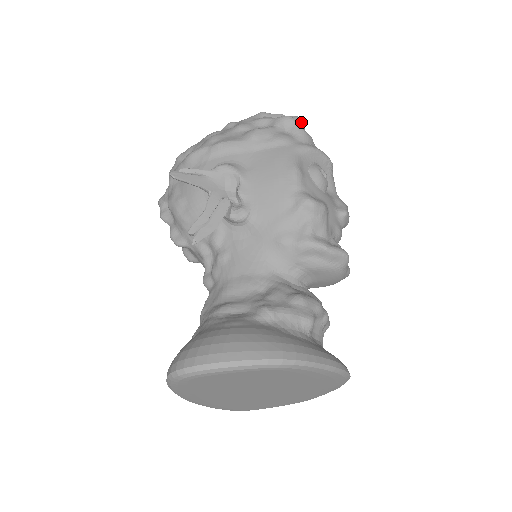
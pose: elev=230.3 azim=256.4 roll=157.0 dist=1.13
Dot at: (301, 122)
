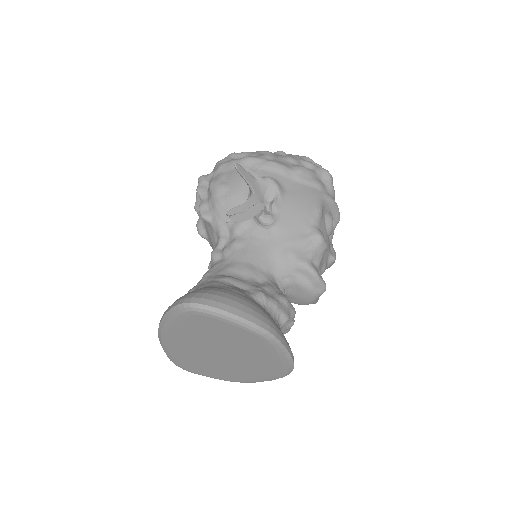
Dot at: (332, 179)
